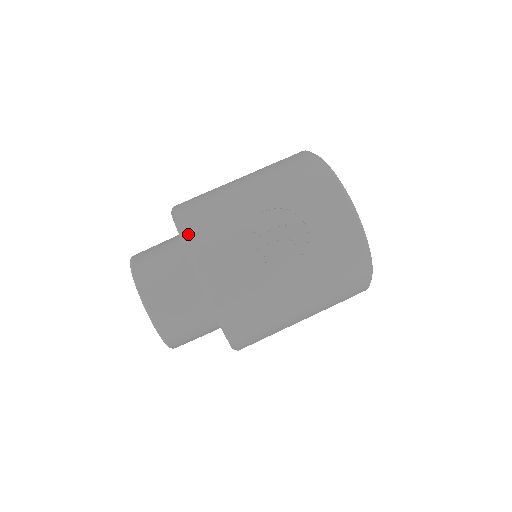
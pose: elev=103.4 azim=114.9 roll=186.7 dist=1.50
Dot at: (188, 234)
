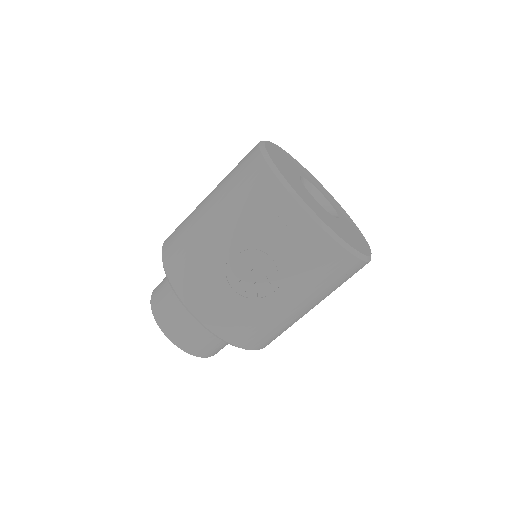
Dot at: (178, 289)
